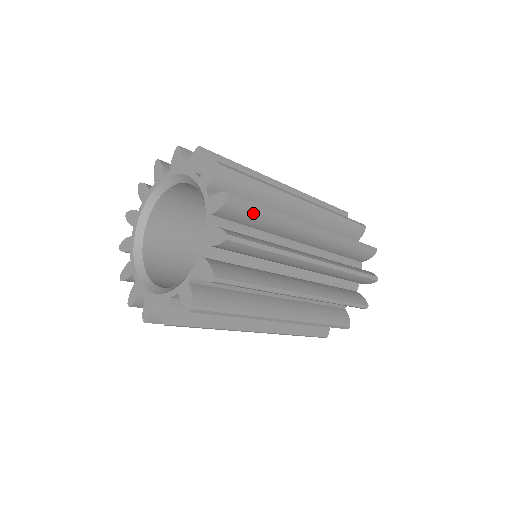
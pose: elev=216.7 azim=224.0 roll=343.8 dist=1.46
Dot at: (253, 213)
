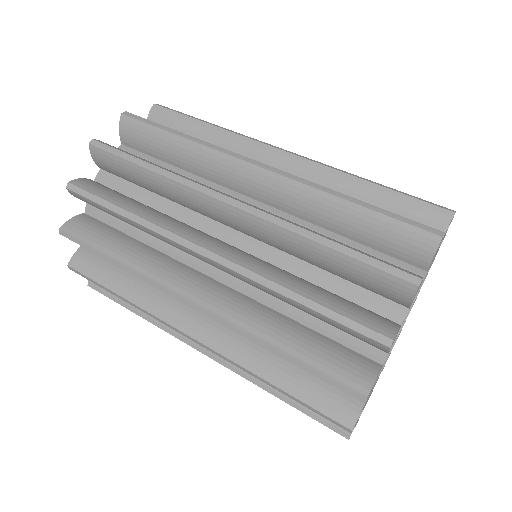
Dot at: occluded
